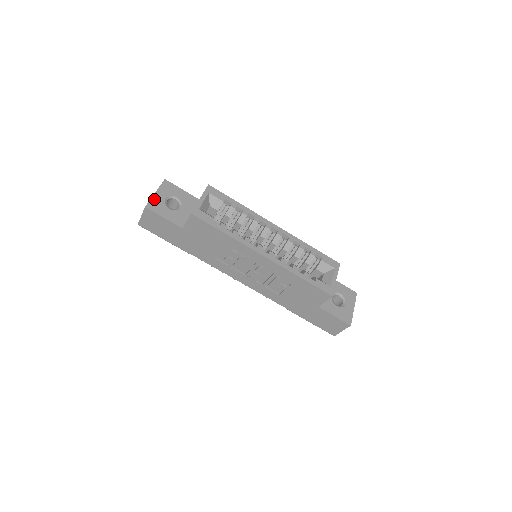
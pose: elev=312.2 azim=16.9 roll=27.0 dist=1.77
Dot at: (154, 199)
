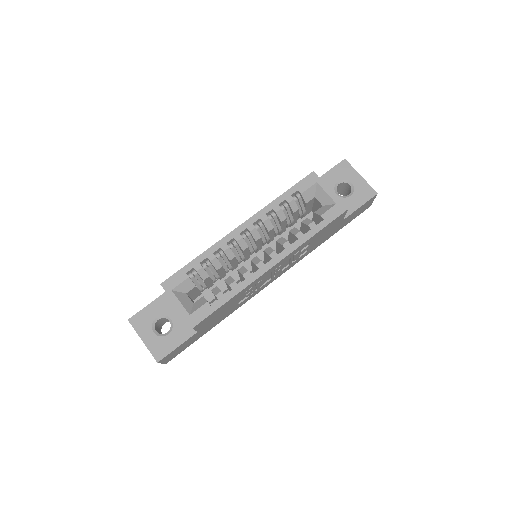
Dot at: (150, 347)
